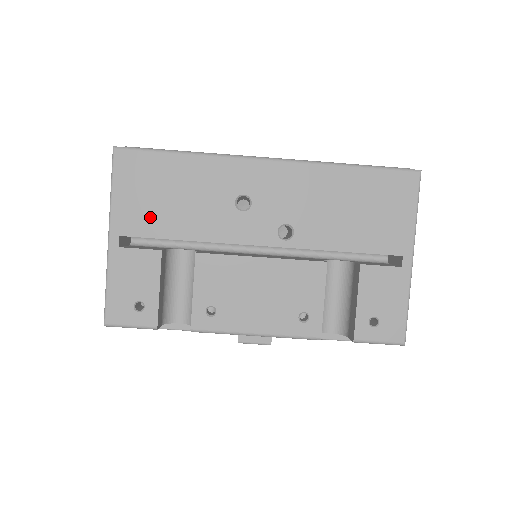
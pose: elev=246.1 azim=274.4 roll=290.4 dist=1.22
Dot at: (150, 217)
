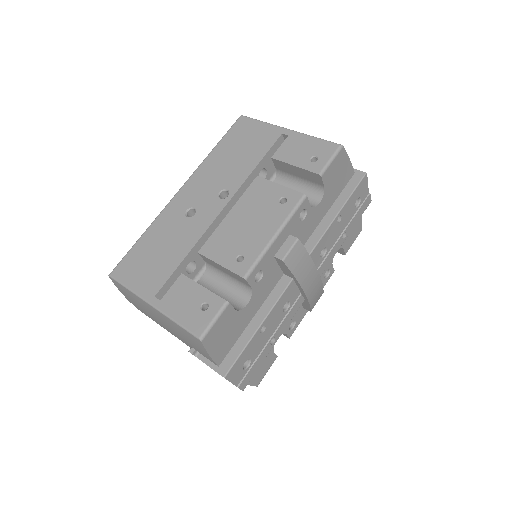
Dot at: (158, 272)
